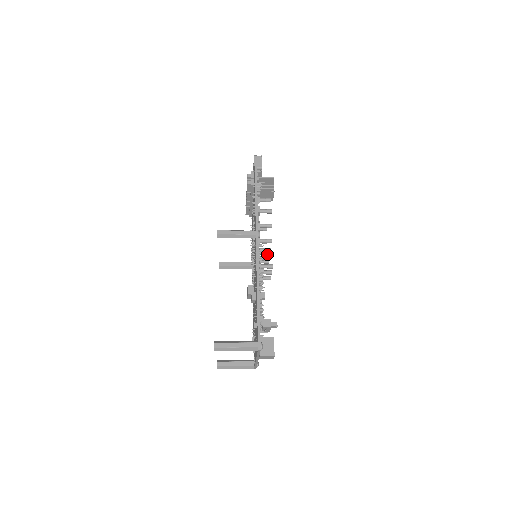
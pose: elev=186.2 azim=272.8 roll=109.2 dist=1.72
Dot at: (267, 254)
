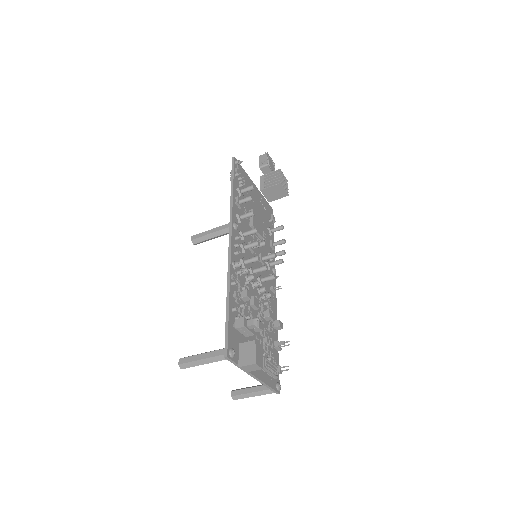
Dot at: (252, 246)
